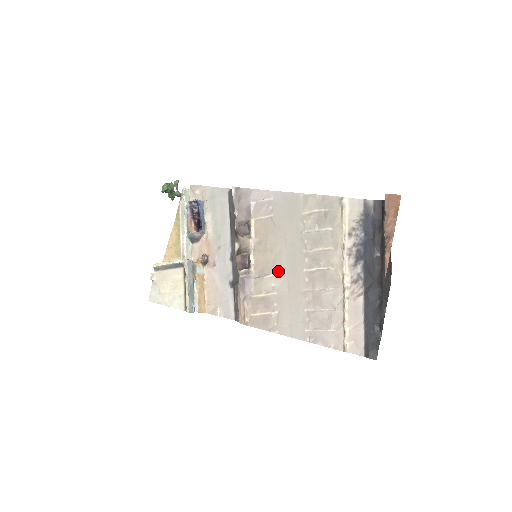
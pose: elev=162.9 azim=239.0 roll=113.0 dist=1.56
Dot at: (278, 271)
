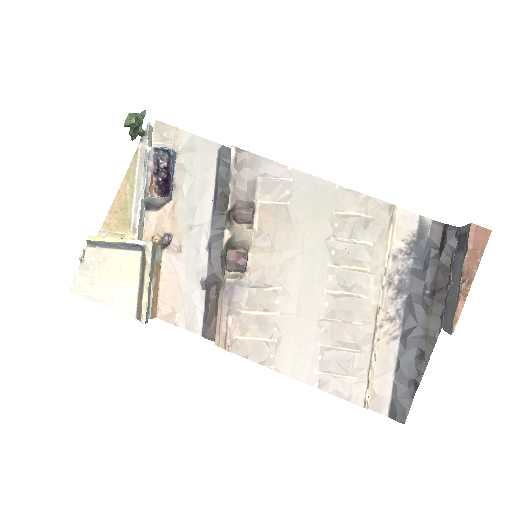
Dot at: (286, 284)
